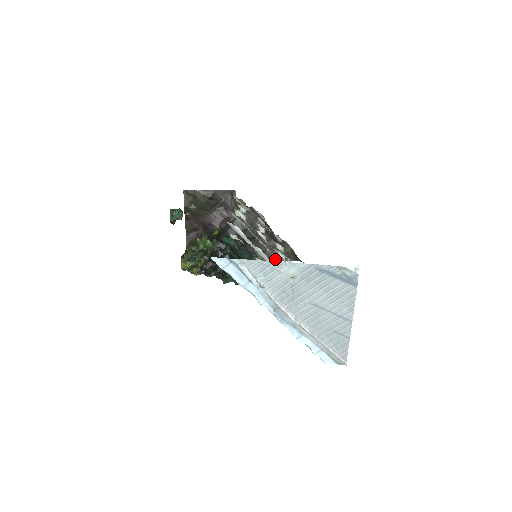
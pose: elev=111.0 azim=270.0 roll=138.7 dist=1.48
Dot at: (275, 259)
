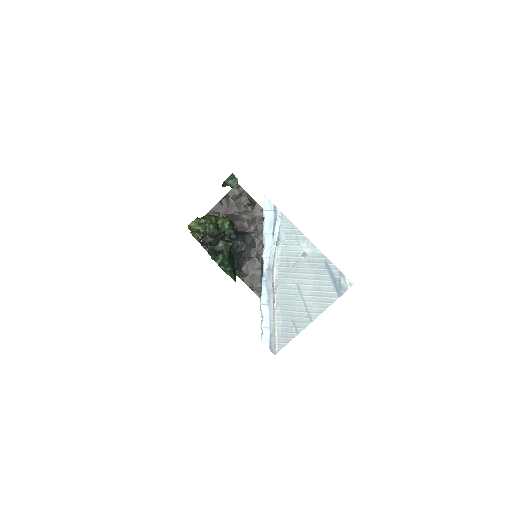
Dot at: (250, 286)
